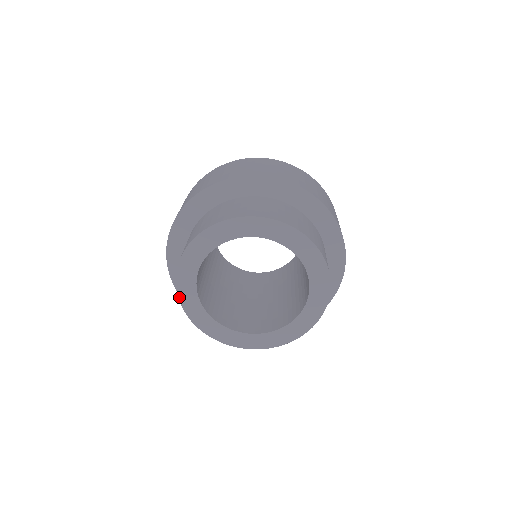
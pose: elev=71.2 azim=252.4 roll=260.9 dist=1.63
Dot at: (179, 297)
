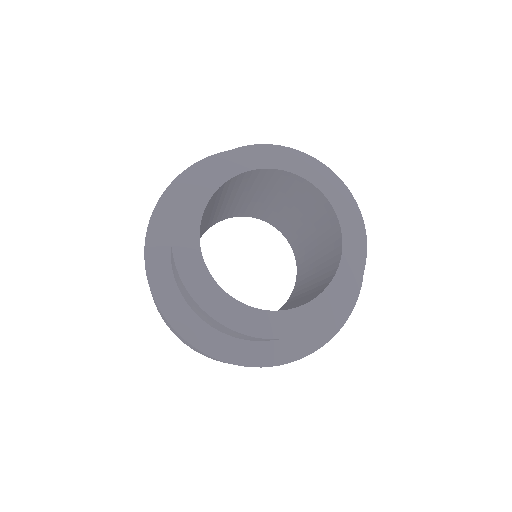
Dot at: (174, 252)
